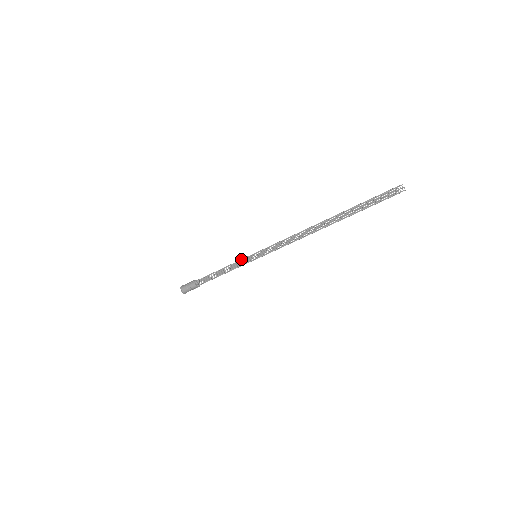
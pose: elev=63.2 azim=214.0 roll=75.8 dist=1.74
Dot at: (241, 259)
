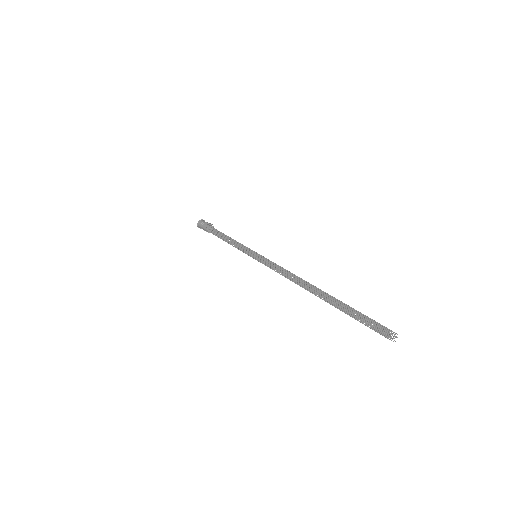
Dot at: occluded
